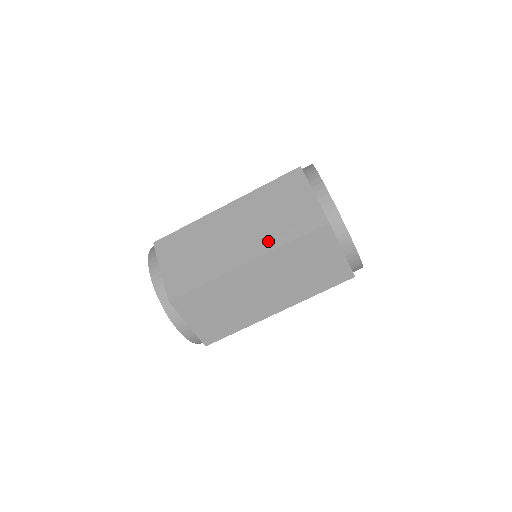
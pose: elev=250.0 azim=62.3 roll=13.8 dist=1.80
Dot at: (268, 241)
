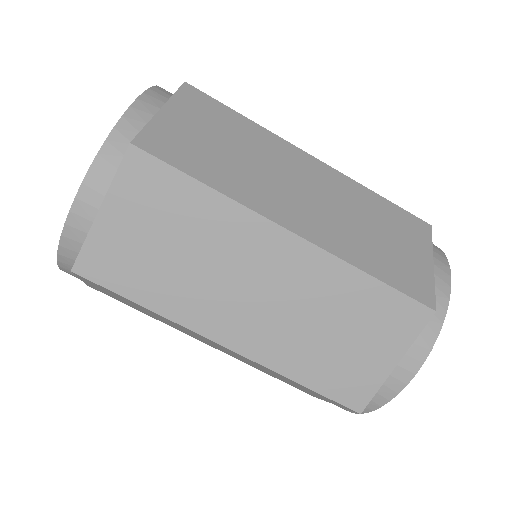
Dot at: (279, 353)
